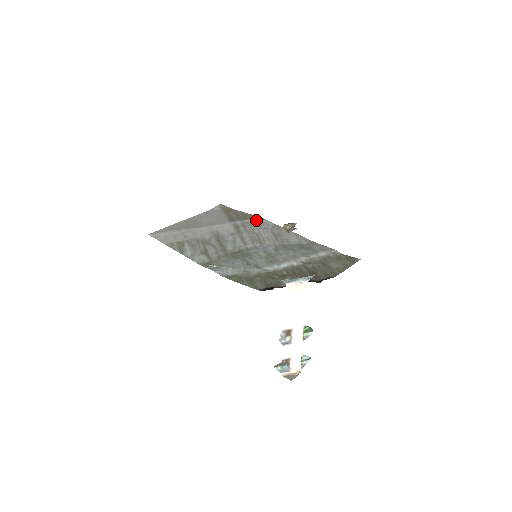
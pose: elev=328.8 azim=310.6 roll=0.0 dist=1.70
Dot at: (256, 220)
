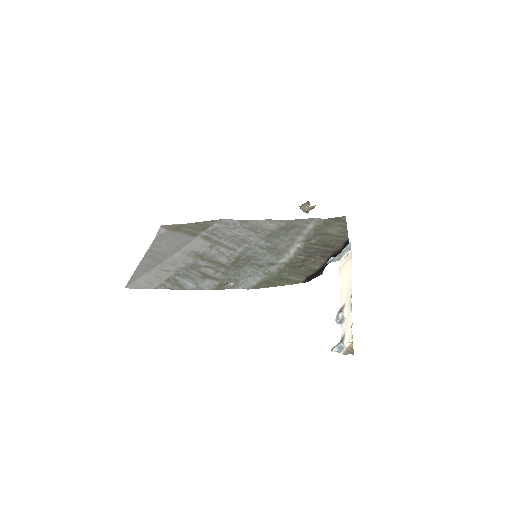
Dot at: (218, 224)
